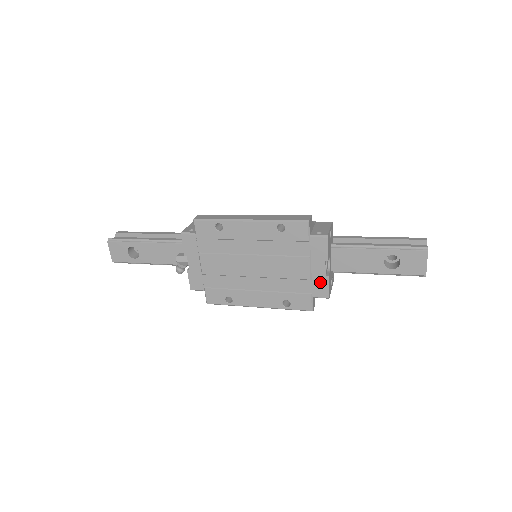
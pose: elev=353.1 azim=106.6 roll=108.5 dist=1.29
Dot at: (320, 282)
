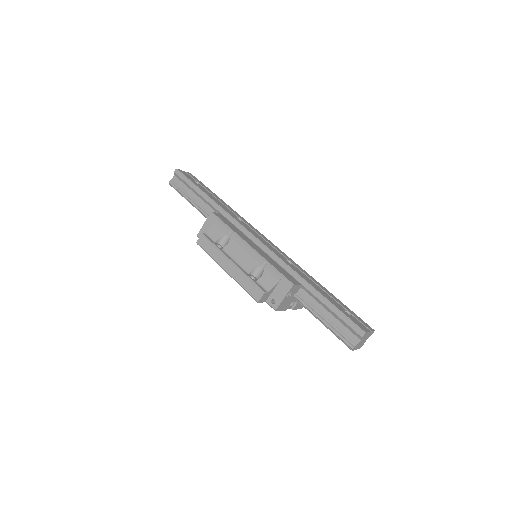
Dot at: occluded
